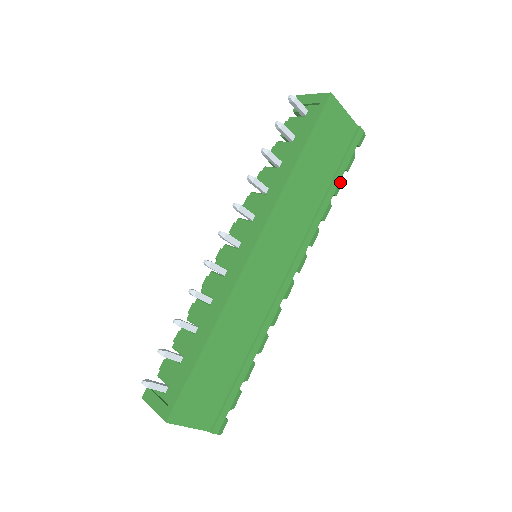
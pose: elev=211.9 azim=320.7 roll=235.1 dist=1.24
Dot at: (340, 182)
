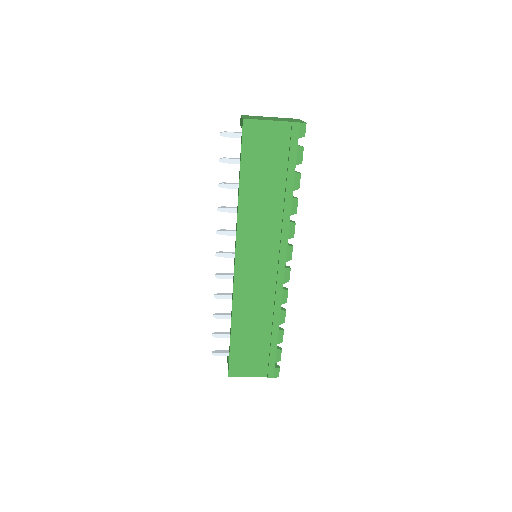
Dot at: (296, 177)
